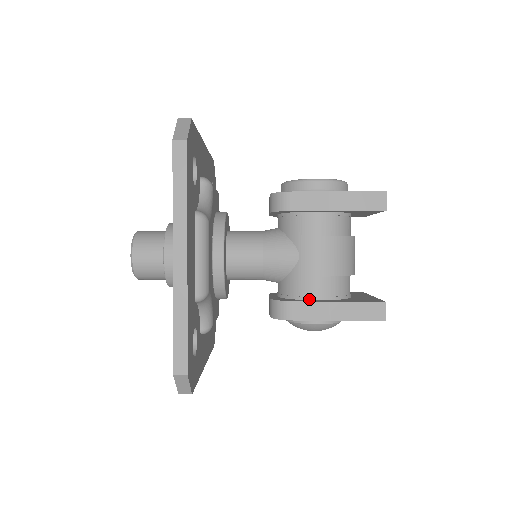
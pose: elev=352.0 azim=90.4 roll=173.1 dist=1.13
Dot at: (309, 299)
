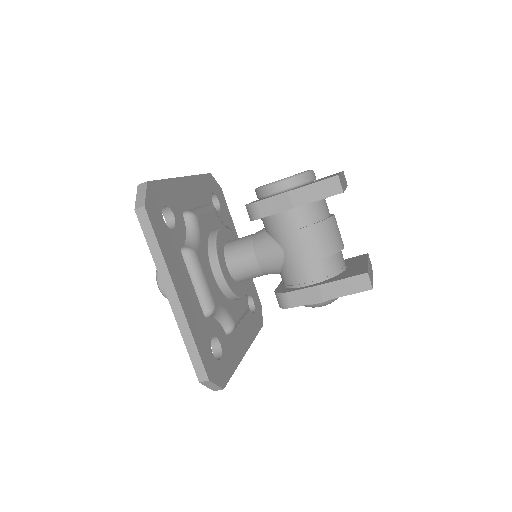
Dot at: (303, 286)
